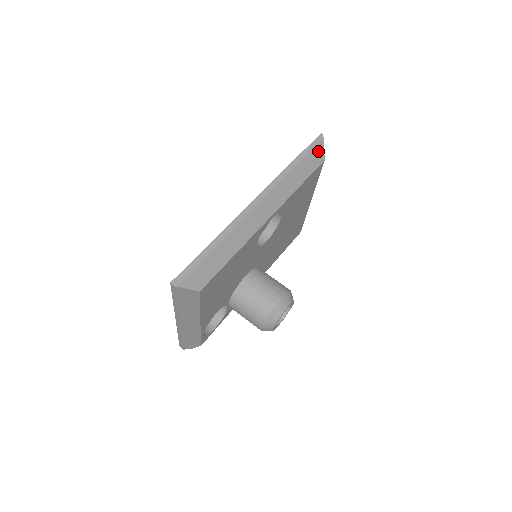
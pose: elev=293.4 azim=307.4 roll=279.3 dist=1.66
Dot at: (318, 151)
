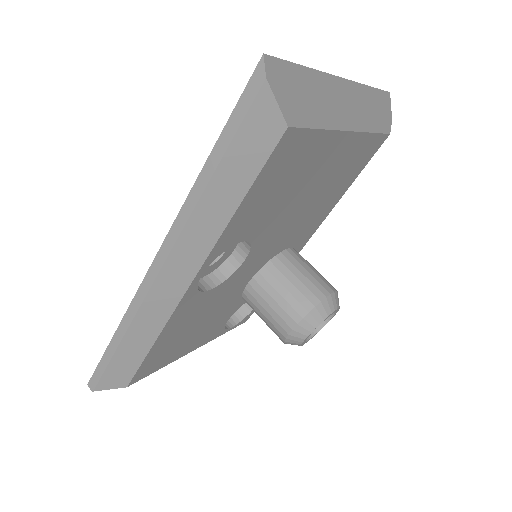
Dot at: (259, 118)
